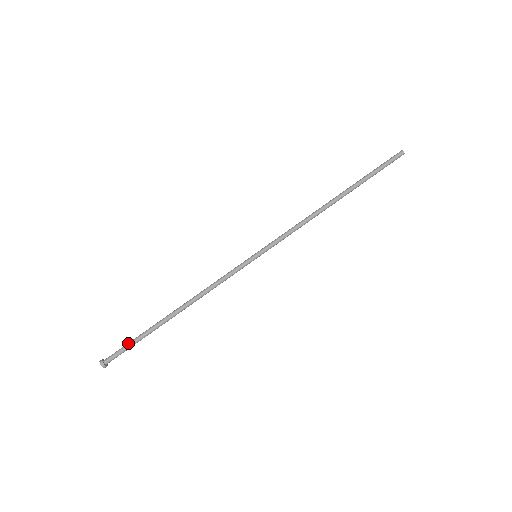
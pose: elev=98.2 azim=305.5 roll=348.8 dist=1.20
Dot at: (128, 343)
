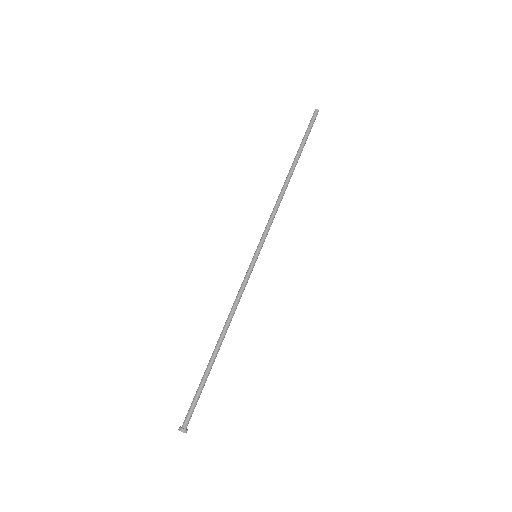
Dot at: (195, 397)
